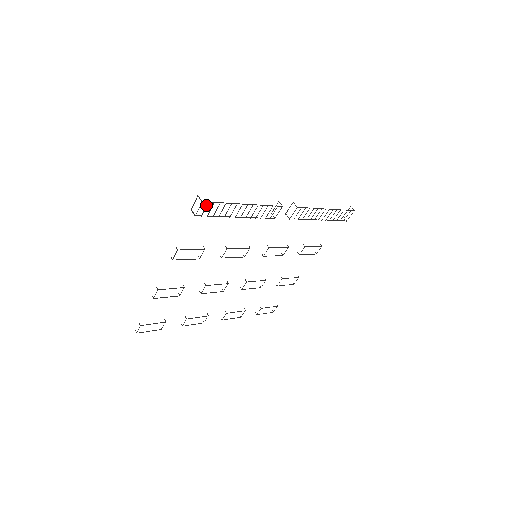
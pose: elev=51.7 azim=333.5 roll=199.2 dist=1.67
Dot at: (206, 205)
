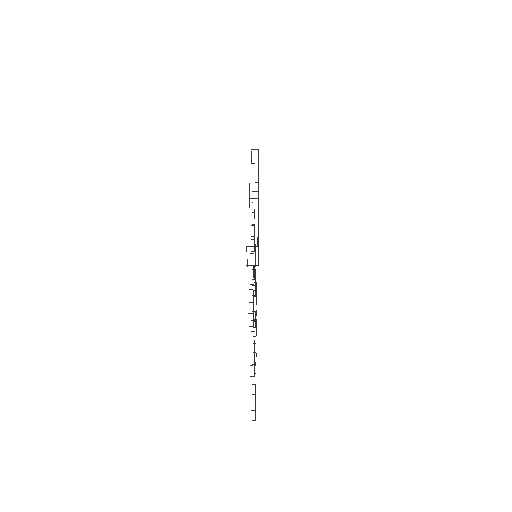
Dot at: occluded
